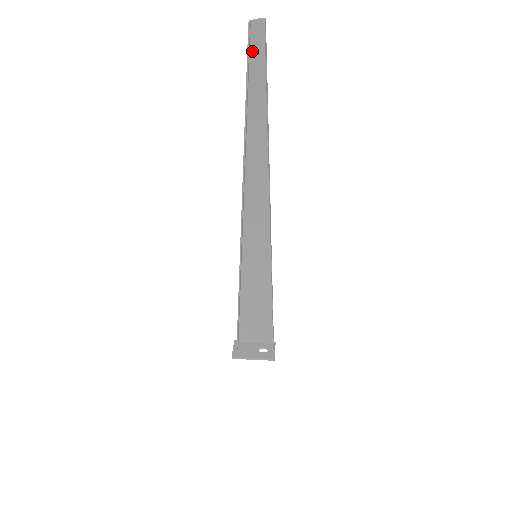
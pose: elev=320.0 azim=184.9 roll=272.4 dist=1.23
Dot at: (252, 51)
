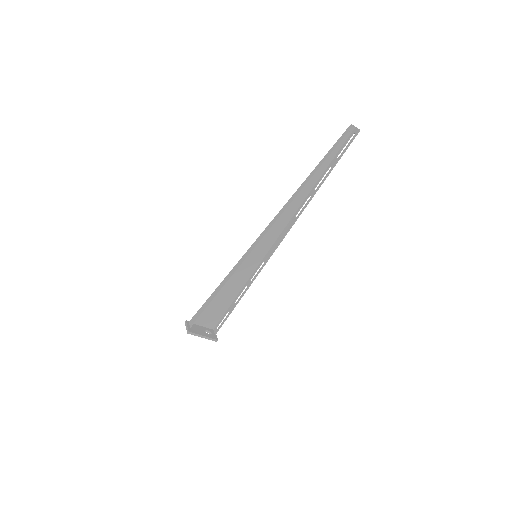
Dot at: (342, 138)
